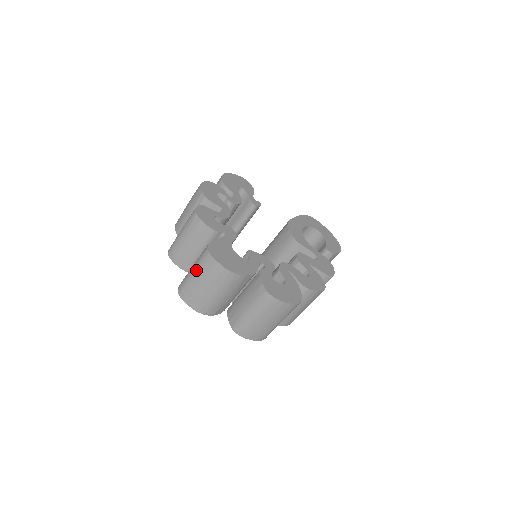
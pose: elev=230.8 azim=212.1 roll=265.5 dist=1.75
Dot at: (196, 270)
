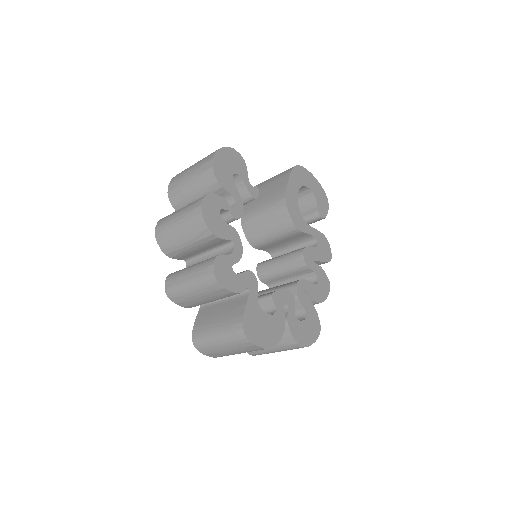
Dot at: (225, 343)
